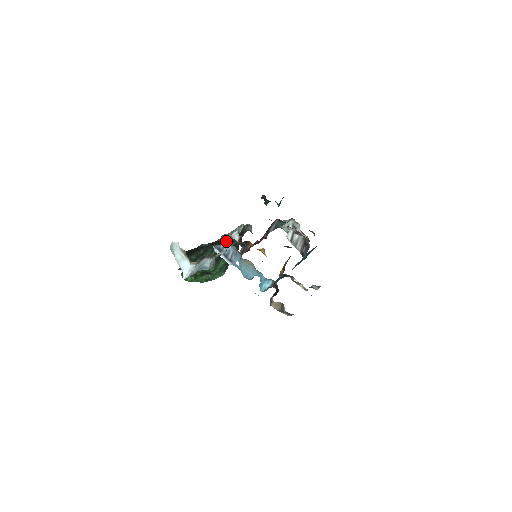
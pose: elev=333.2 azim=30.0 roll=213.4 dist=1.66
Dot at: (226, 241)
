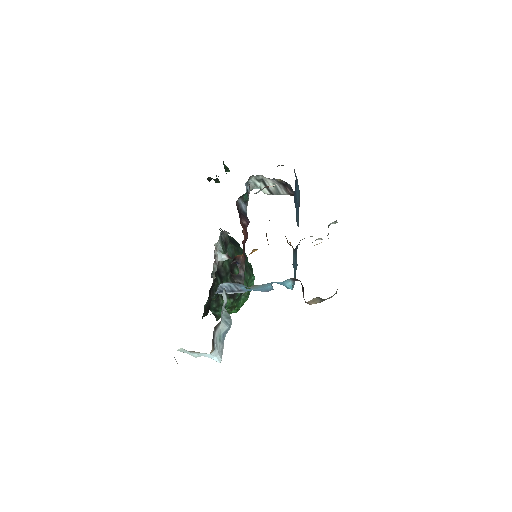
Dot at: (221, 266)
